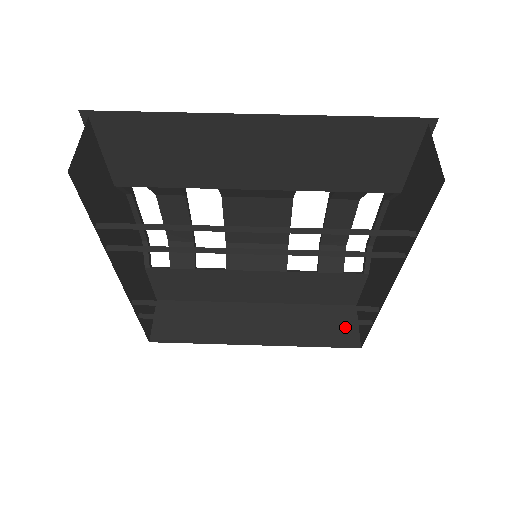
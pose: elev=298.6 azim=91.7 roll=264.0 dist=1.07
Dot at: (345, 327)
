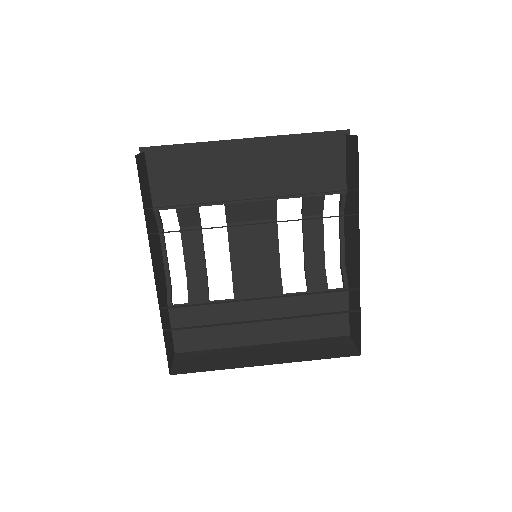
Dot at: (343, 347)
